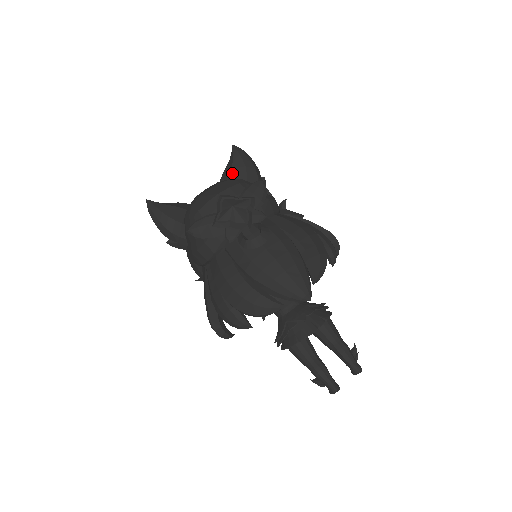
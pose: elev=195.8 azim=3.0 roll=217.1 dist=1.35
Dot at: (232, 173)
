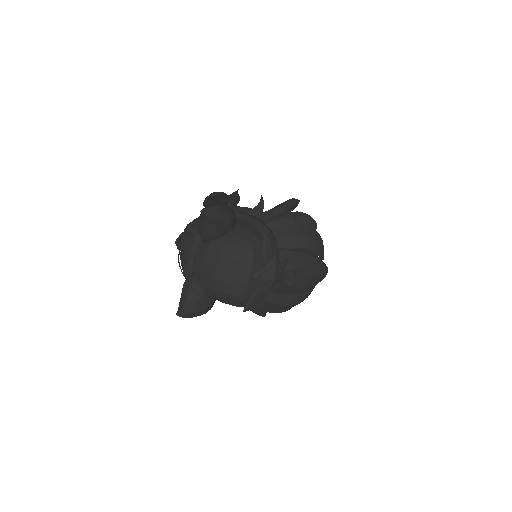
Dot at: (219, 234)
